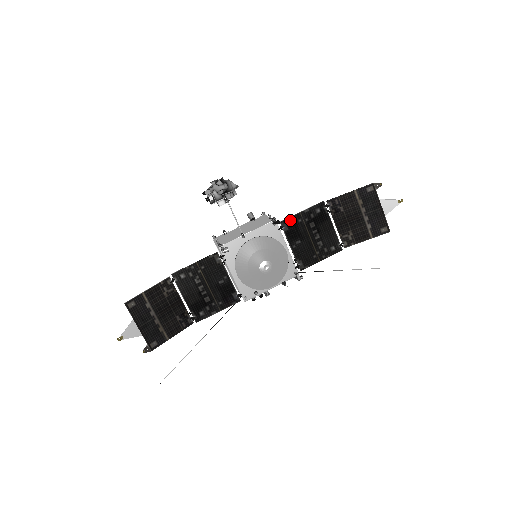
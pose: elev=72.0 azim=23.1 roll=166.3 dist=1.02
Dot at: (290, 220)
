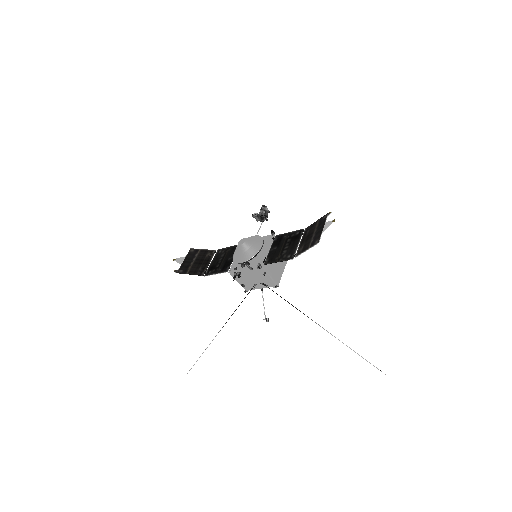
Dot at: (281, 236)
